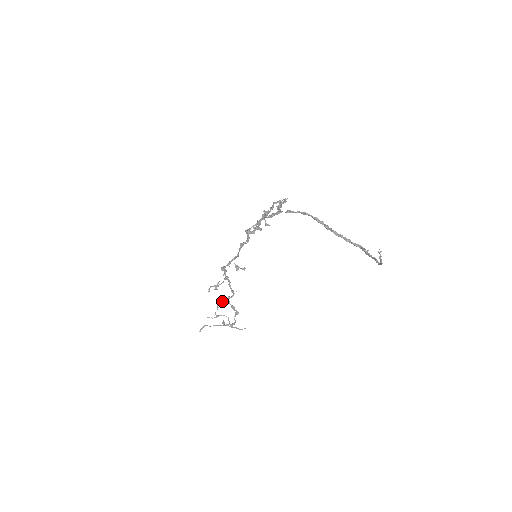
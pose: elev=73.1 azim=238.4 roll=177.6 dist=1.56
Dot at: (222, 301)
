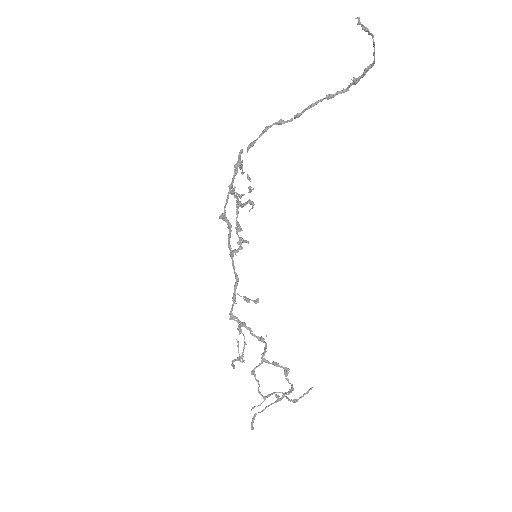
Dot at: (257, 366)
